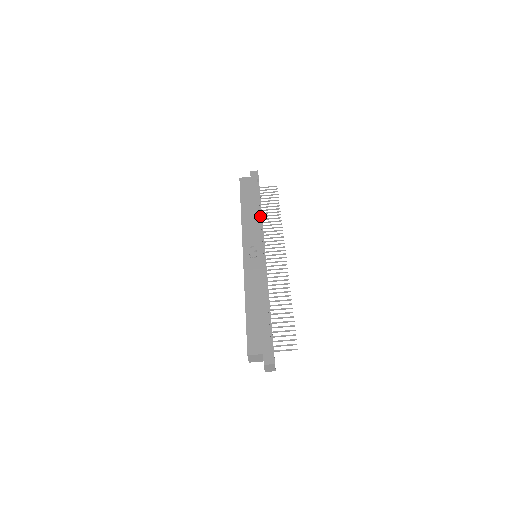
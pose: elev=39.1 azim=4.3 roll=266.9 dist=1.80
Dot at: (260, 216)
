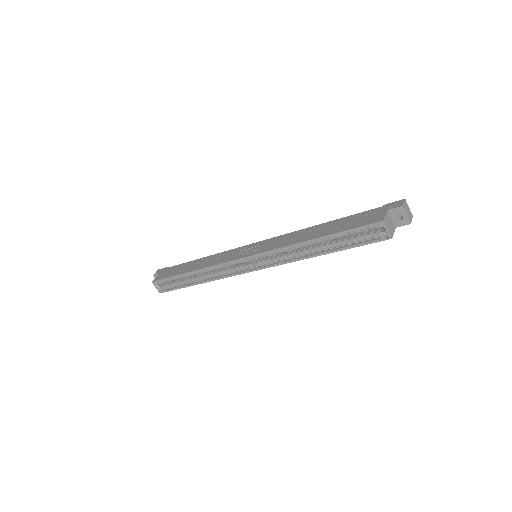
Dot at: occluded
